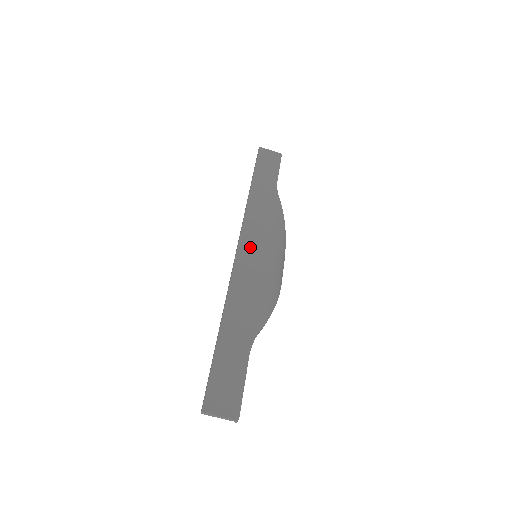
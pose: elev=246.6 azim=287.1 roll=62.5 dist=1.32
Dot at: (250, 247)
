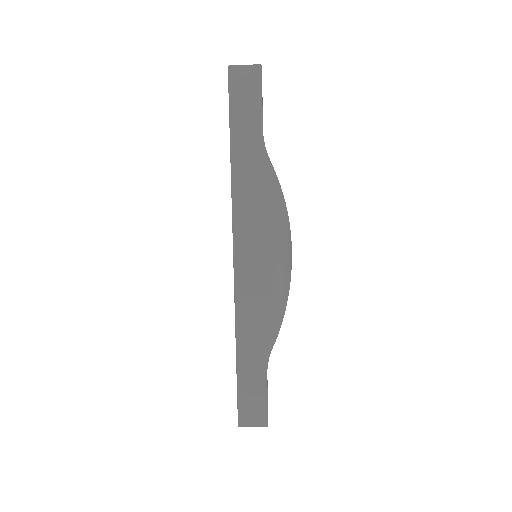
Dot at: (246, 252)
